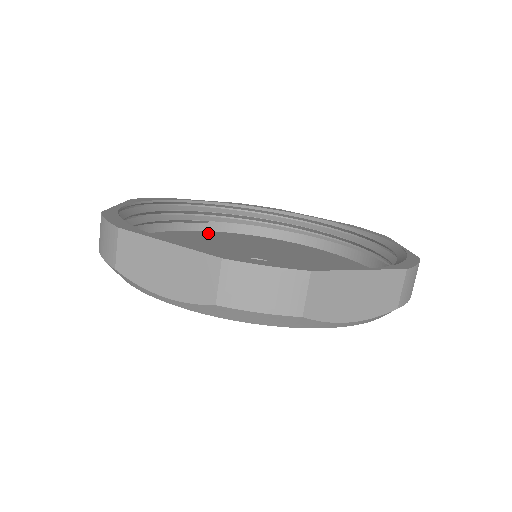
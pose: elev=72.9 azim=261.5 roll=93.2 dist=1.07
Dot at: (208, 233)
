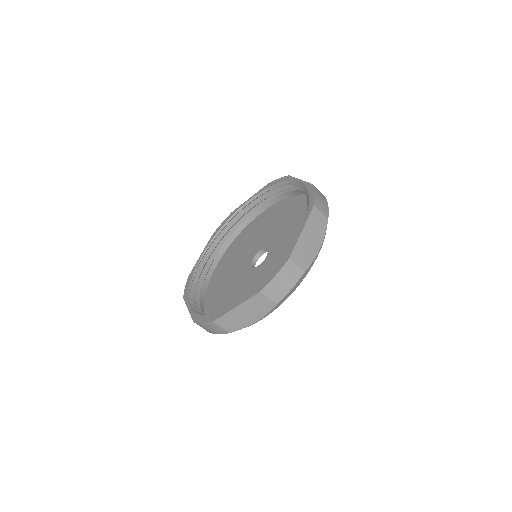
Dot at: (221, 264)
